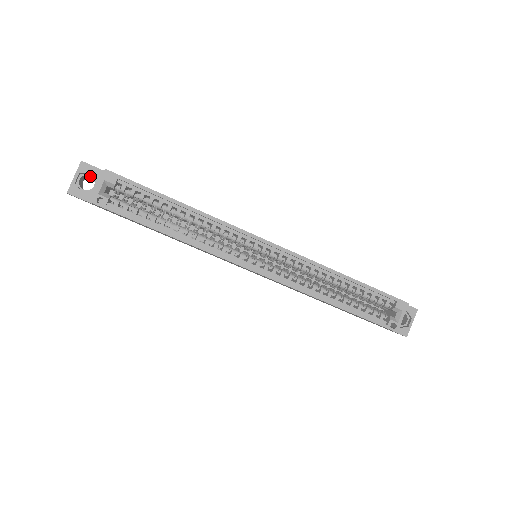
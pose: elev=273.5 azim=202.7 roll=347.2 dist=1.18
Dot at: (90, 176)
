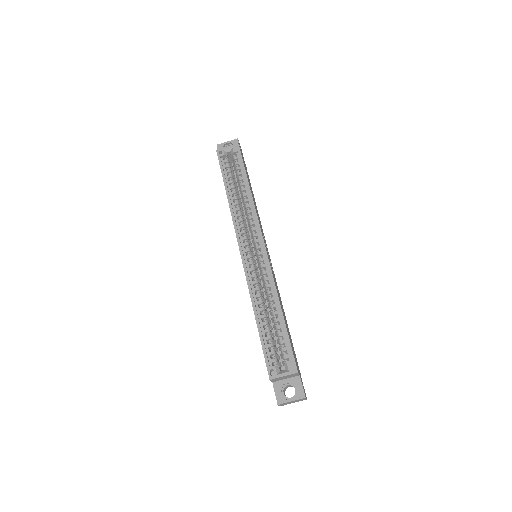
Dot at: occluded
